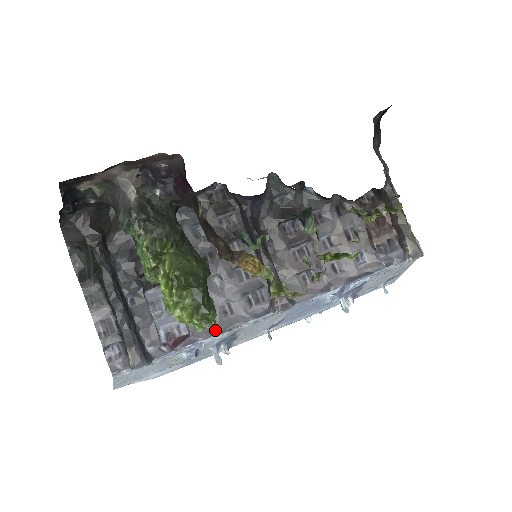
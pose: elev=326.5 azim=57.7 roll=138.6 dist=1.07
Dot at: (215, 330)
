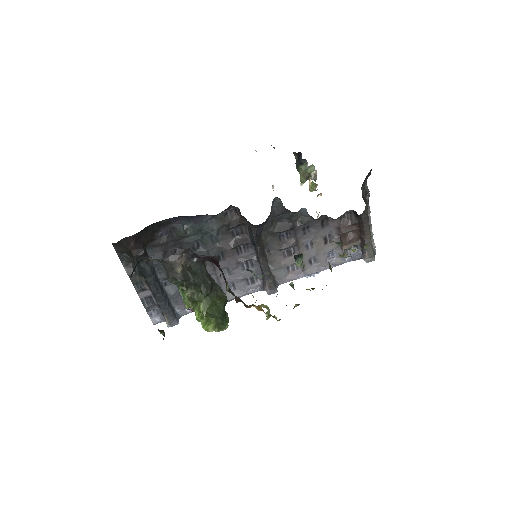
Dot at: occluded
